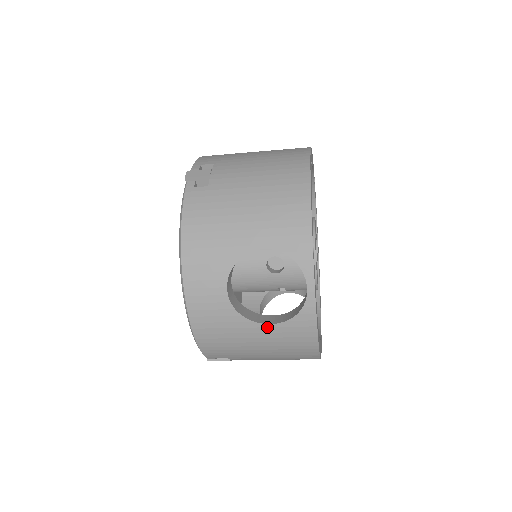
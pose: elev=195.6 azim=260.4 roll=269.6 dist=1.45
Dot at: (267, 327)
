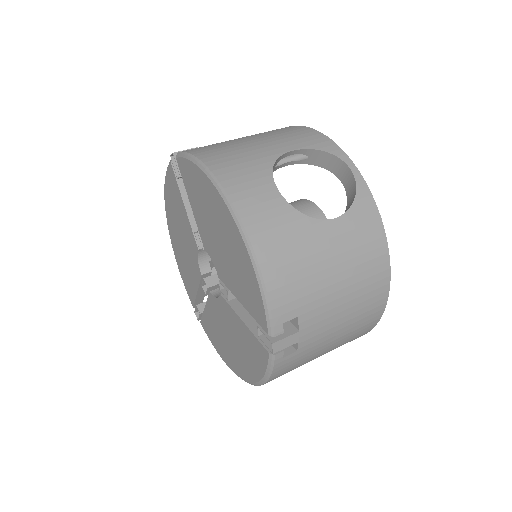
Dot at: occluded
